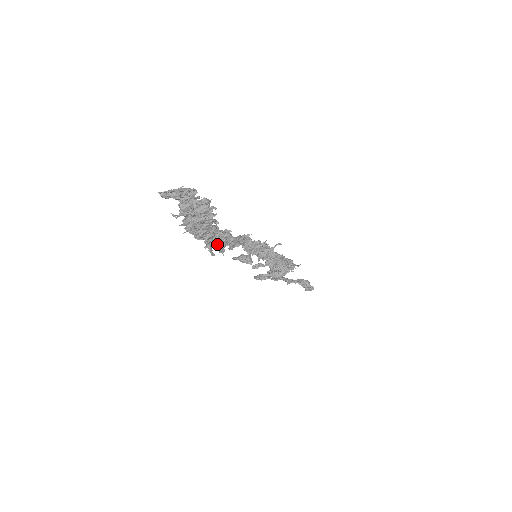
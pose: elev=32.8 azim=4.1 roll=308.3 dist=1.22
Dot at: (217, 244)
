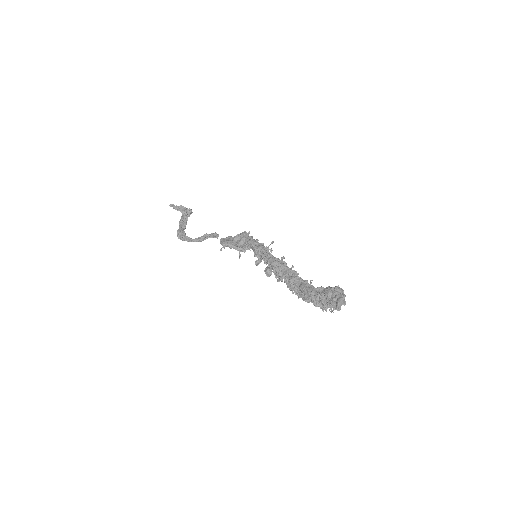
Dot at: occluded
